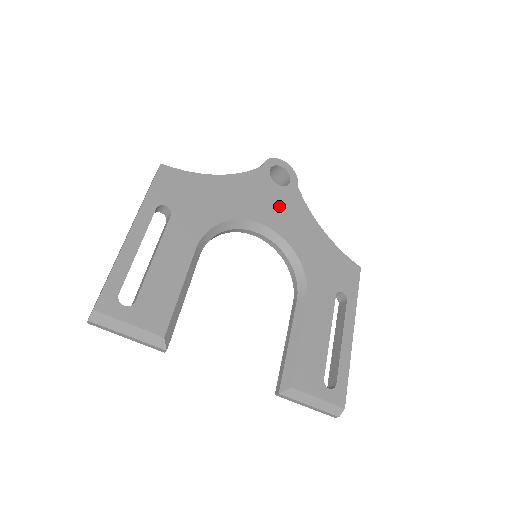
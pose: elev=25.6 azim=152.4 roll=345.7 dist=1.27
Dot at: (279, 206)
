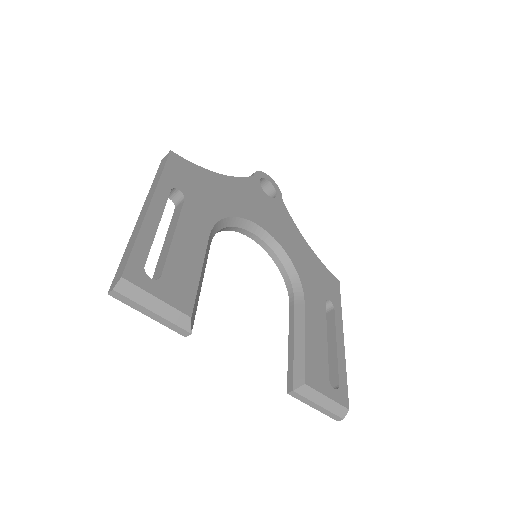
Dot at: (271, 214)
